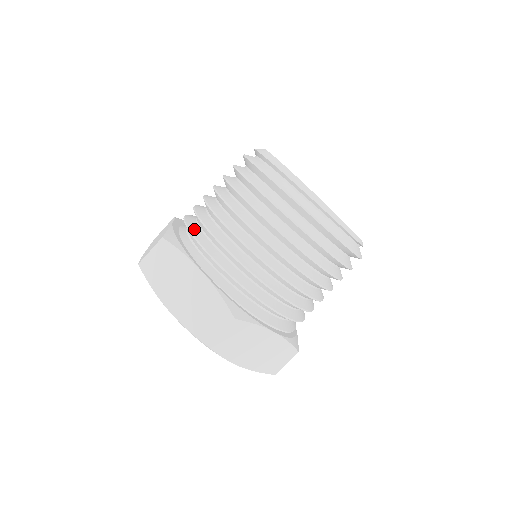
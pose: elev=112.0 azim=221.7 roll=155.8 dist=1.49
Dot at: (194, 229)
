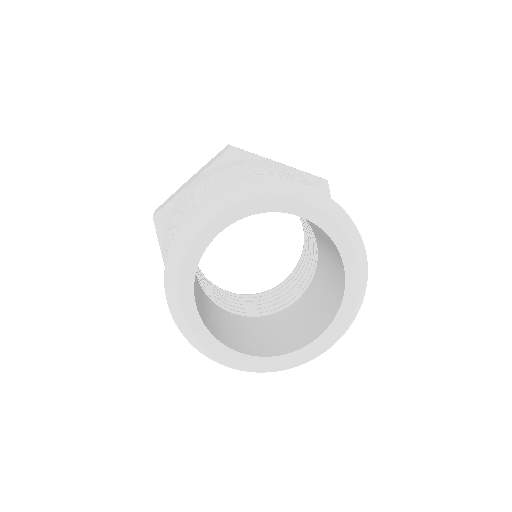
Dot at: occluded
